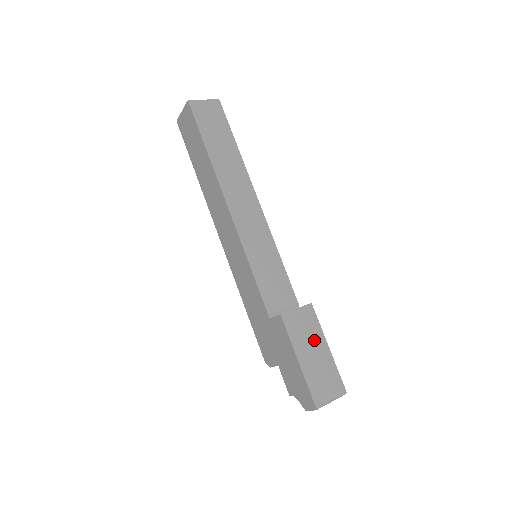
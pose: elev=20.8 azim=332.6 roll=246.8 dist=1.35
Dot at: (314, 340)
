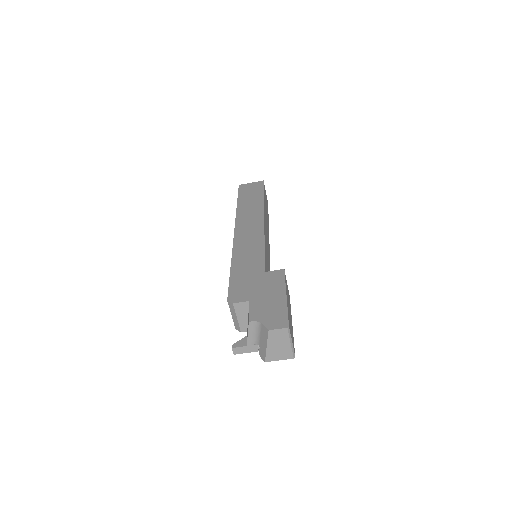
Dot at: occluded
